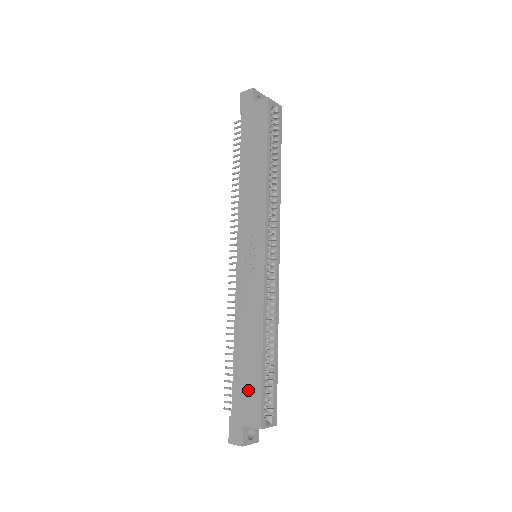
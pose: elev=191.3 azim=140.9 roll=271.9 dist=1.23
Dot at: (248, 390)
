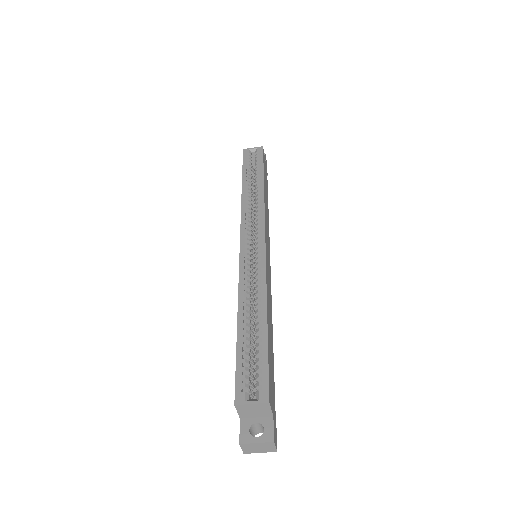
Dot at: occluded
